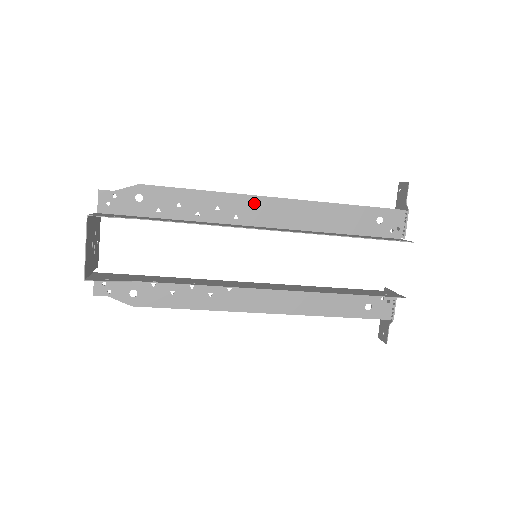
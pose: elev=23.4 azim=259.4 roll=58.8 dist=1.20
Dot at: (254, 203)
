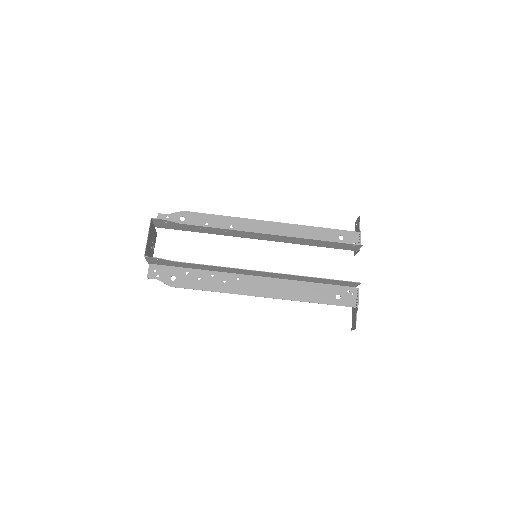
Dot at: (255, 224)
